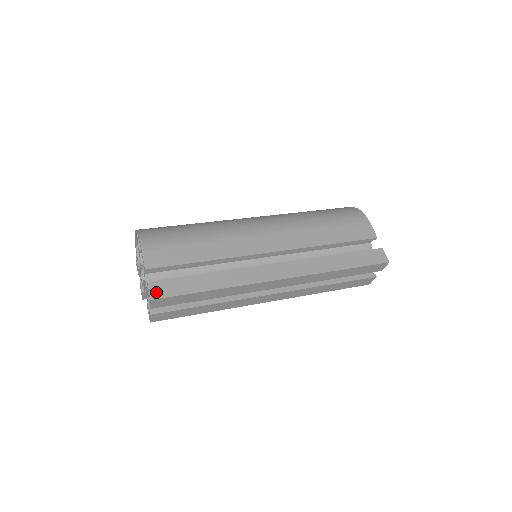
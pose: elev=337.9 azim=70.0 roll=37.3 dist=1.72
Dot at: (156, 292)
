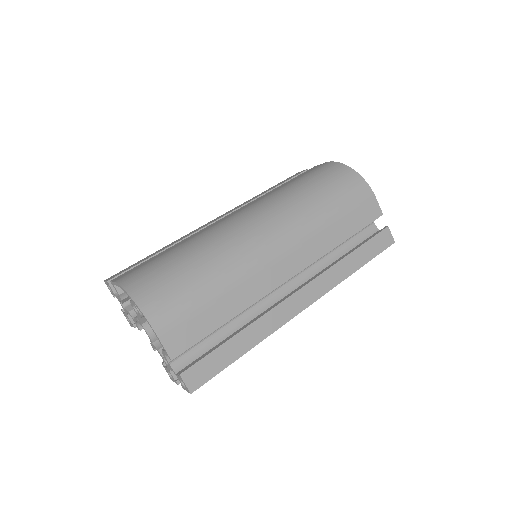
Dot at: (193, 382)
